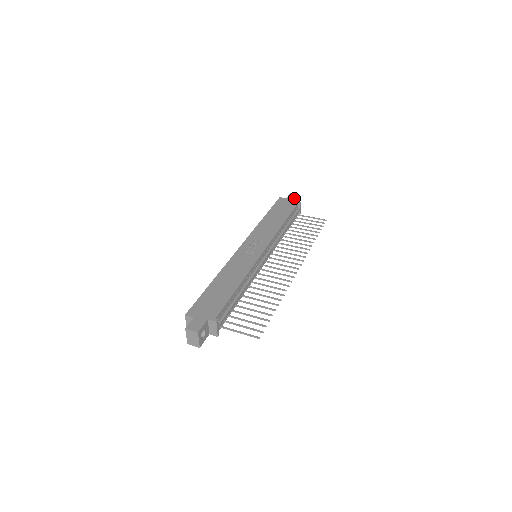
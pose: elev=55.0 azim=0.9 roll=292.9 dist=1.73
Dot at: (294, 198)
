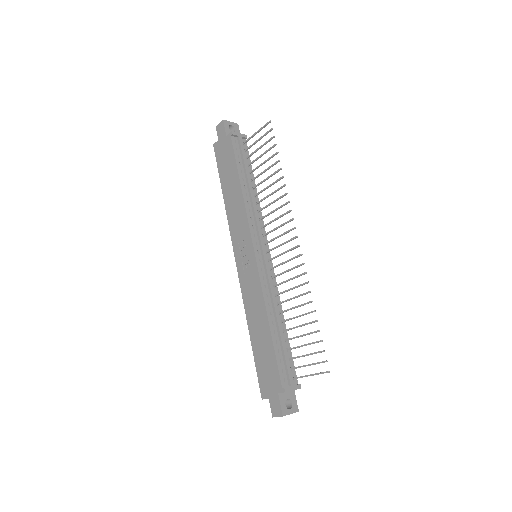
Dot at: (223, 132)
